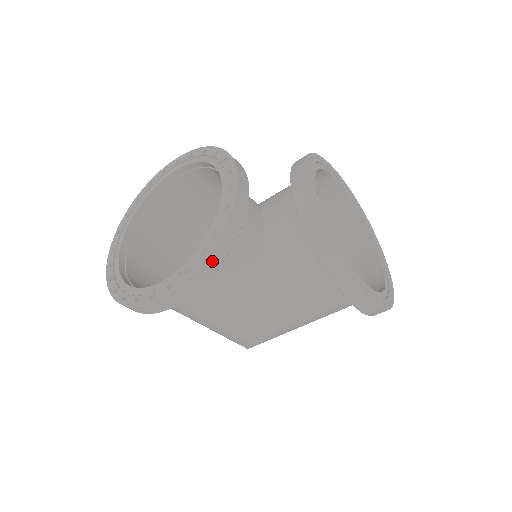
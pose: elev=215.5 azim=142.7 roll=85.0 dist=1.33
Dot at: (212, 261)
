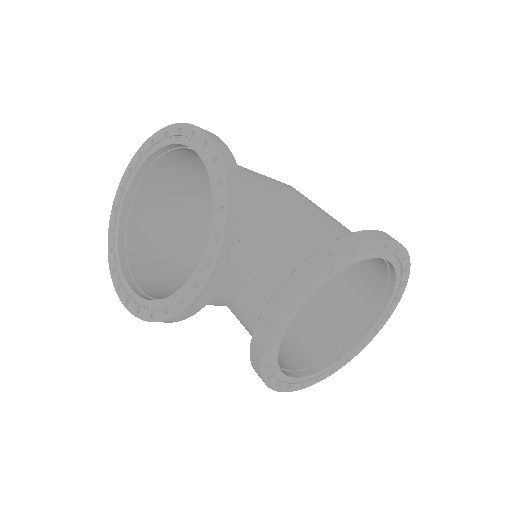
Dot at: occluded
